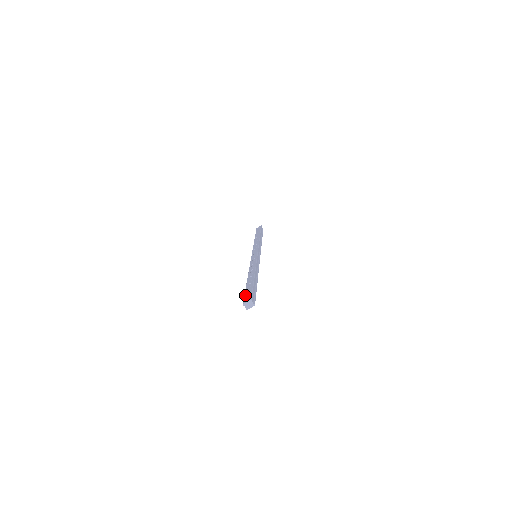
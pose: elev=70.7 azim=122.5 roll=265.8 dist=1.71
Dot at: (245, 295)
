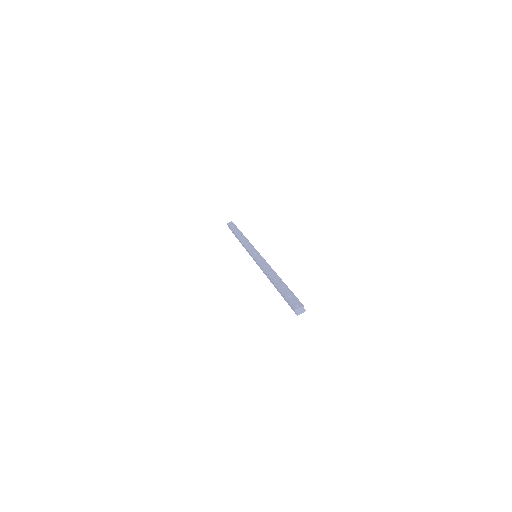
Dot at: (289, 300)
